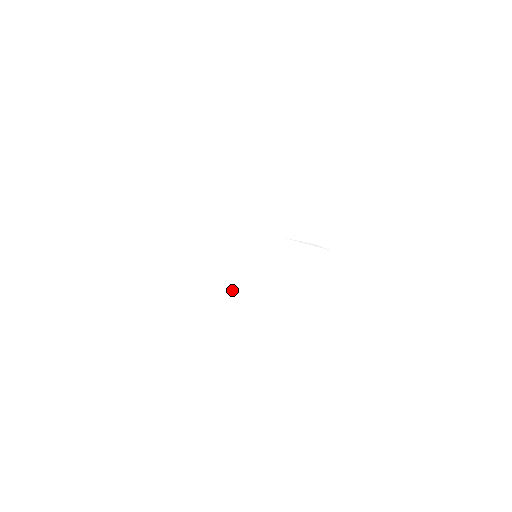
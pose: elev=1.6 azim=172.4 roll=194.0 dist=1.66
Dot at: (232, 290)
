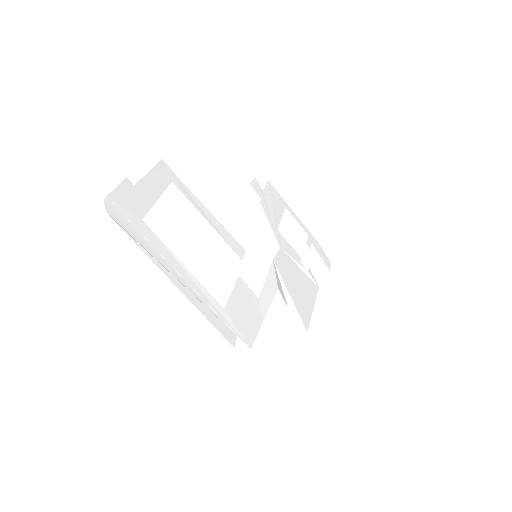
Dot at: (234, 289)
